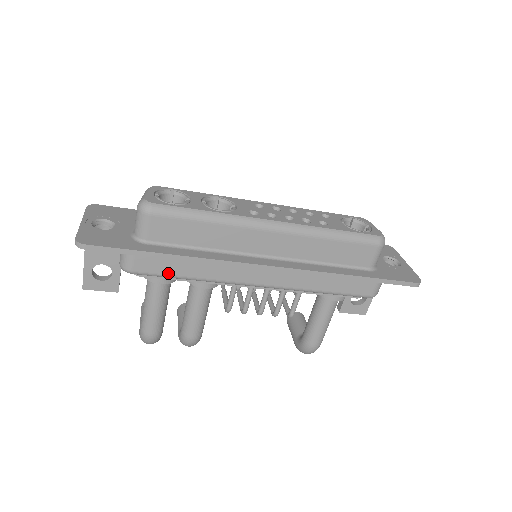
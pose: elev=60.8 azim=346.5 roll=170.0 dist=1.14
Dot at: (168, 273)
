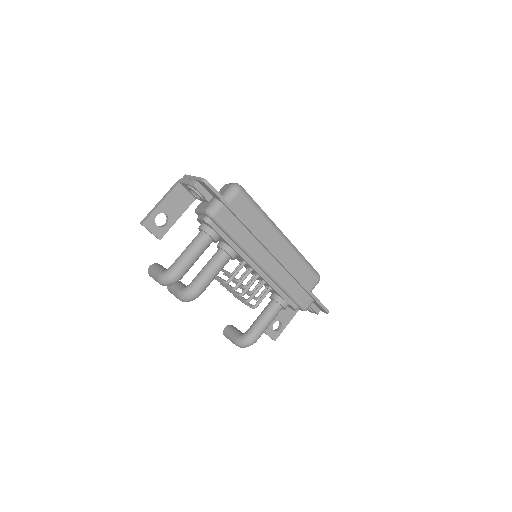
Dot at: (230, 229)
